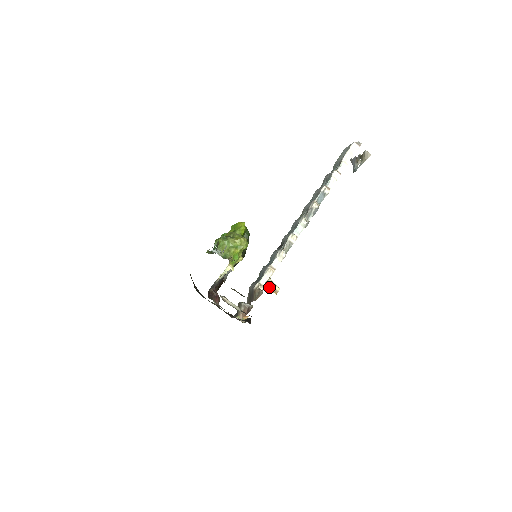
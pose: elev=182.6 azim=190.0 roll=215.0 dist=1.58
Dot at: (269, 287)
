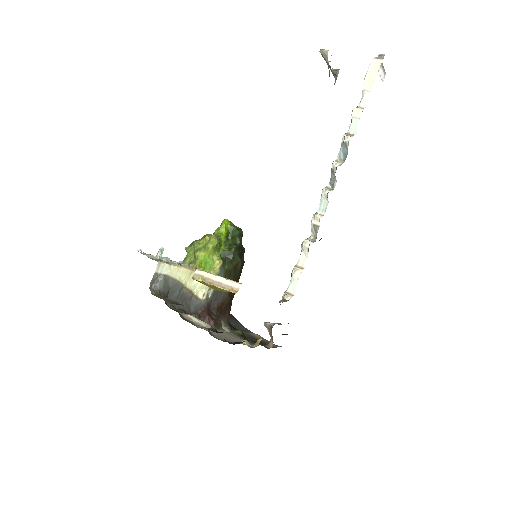
Dot at: (214, 284)
